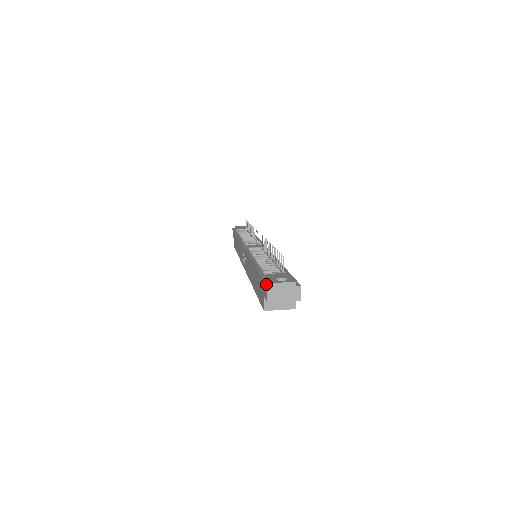
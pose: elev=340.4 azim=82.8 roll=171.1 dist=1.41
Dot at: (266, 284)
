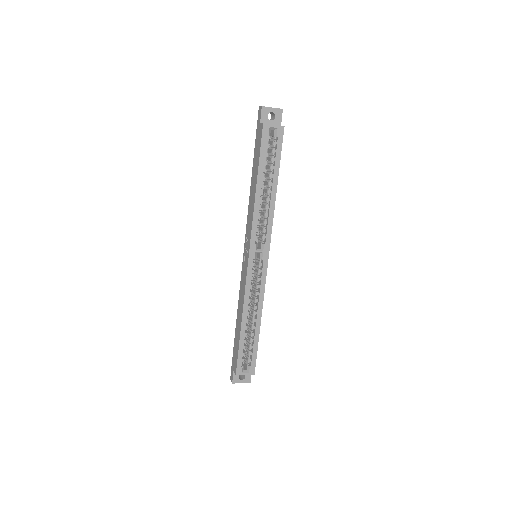
Dot at: (258, 114)
